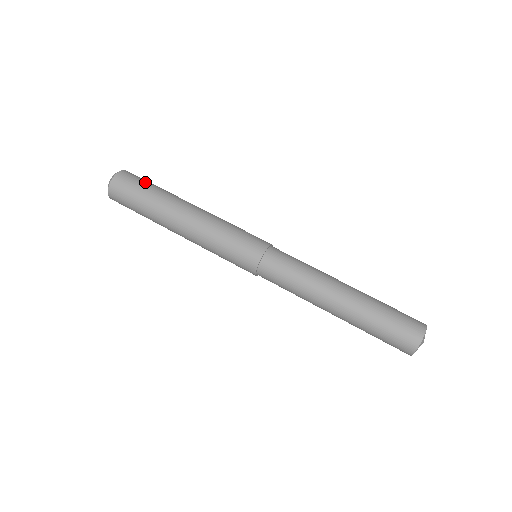
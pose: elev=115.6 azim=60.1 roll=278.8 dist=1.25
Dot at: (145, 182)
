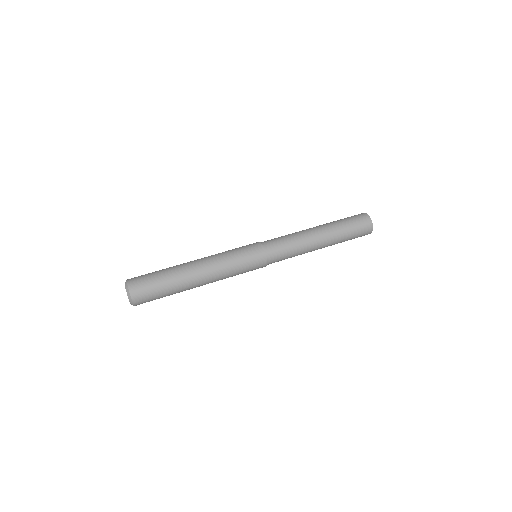
Dot at: occluded
